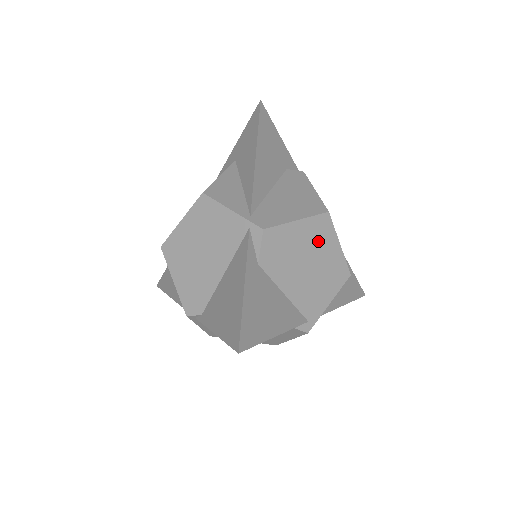
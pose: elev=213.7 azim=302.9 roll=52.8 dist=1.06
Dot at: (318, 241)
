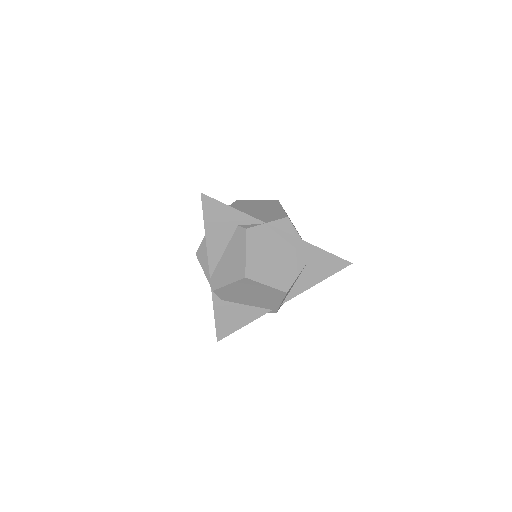
Dot at: (249, 287)
